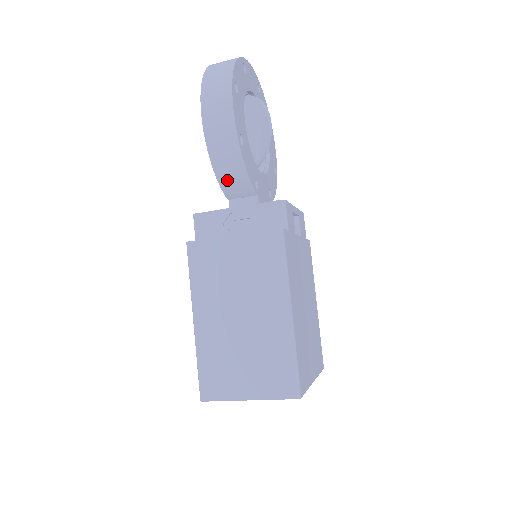
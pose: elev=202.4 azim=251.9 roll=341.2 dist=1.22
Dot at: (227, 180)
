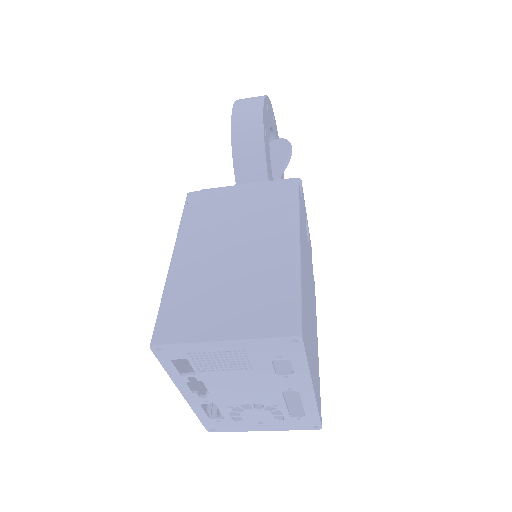
Dot at: (243, 165)
